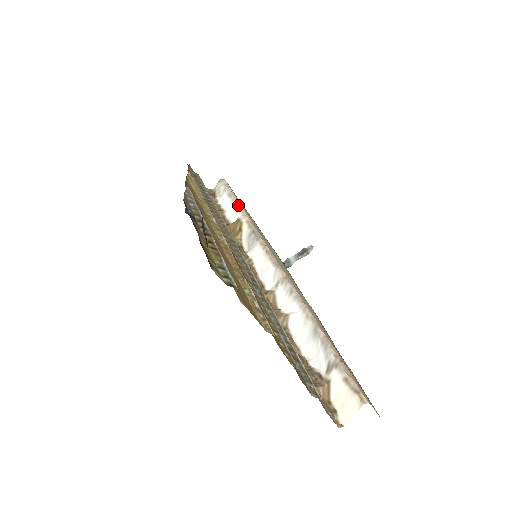
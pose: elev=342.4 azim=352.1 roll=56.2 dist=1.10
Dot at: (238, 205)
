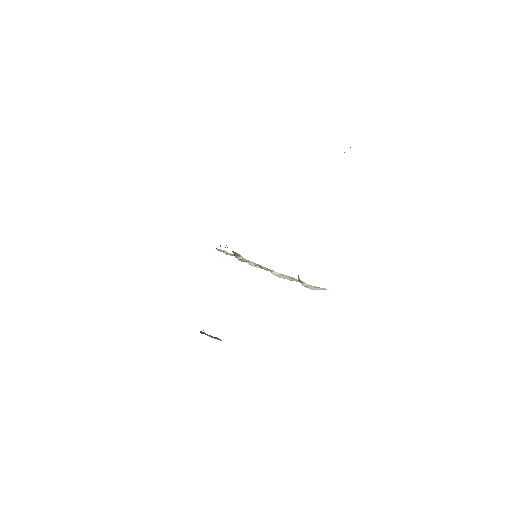
Dot at: occluded
